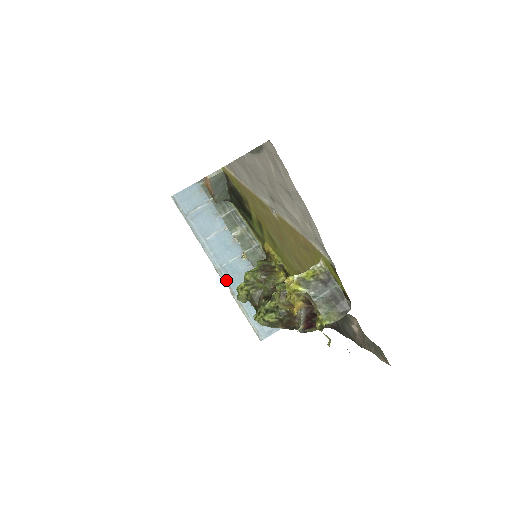
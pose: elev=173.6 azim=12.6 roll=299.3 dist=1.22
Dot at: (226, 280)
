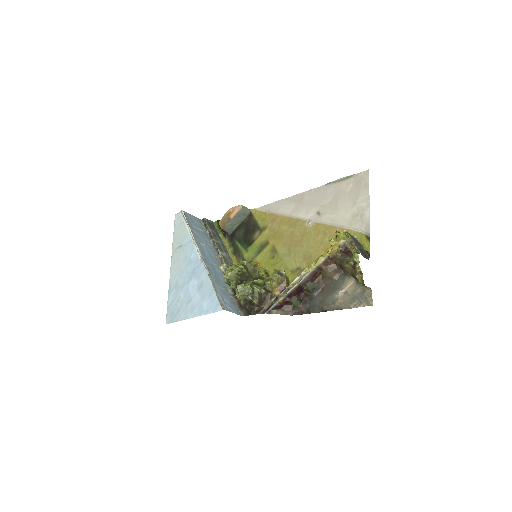
Dot at: (208, 267)
